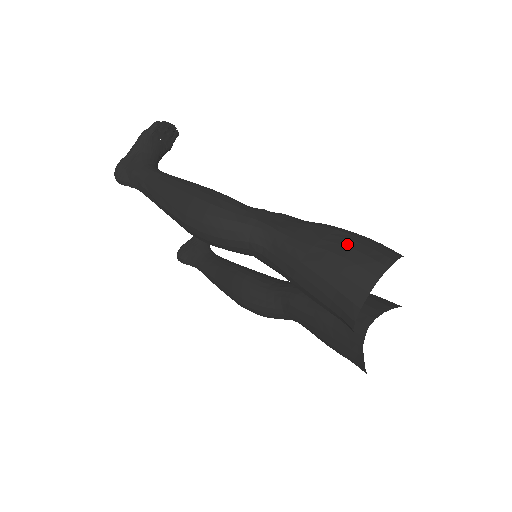
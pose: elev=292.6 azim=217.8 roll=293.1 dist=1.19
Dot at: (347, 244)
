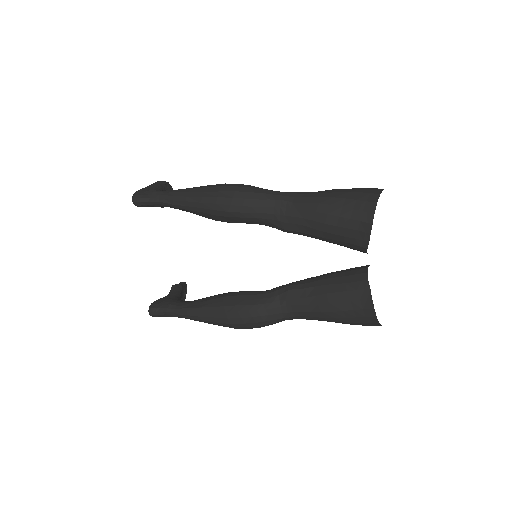
Dot at: occluded
